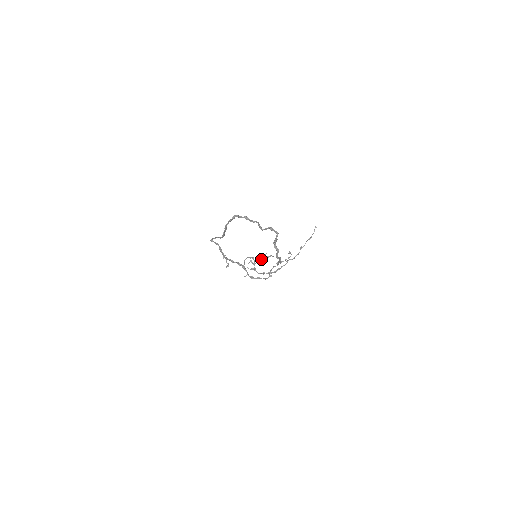
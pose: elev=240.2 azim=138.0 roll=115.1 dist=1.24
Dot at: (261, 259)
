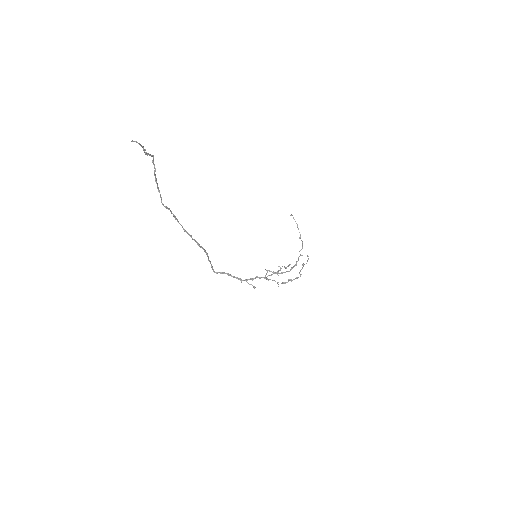
Dot at: (280, 269)
